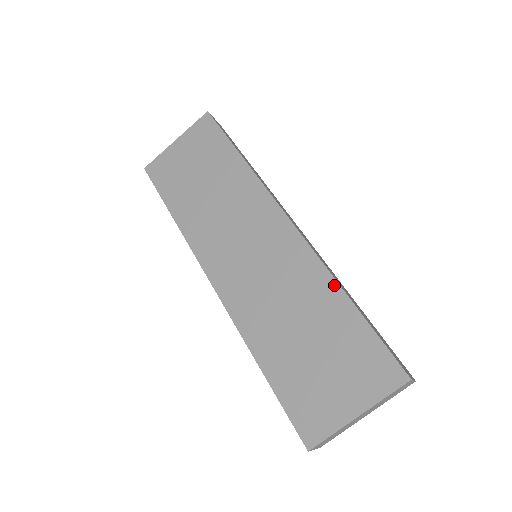
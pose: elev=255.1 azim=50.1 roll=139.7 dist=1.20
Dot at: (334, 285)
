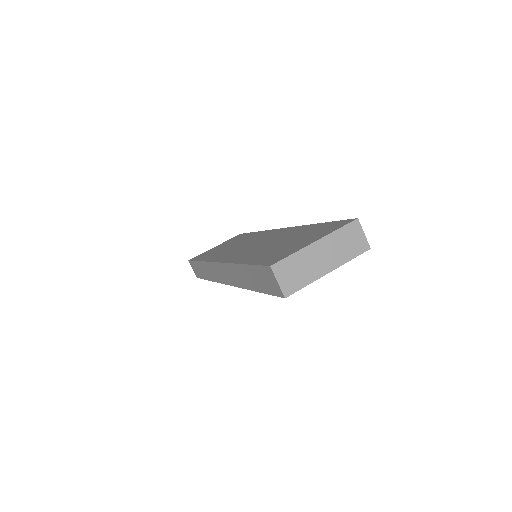
Dot at: (308, 226)
